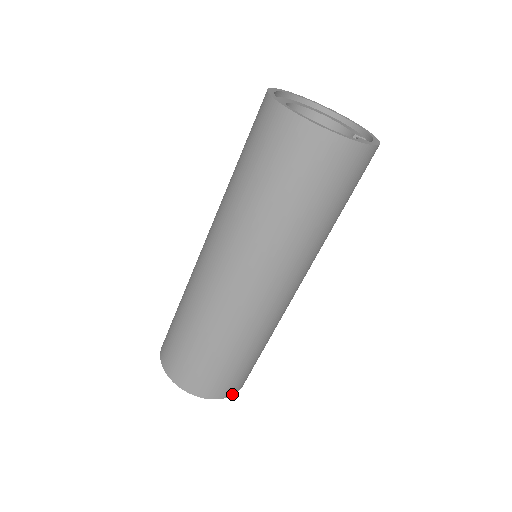
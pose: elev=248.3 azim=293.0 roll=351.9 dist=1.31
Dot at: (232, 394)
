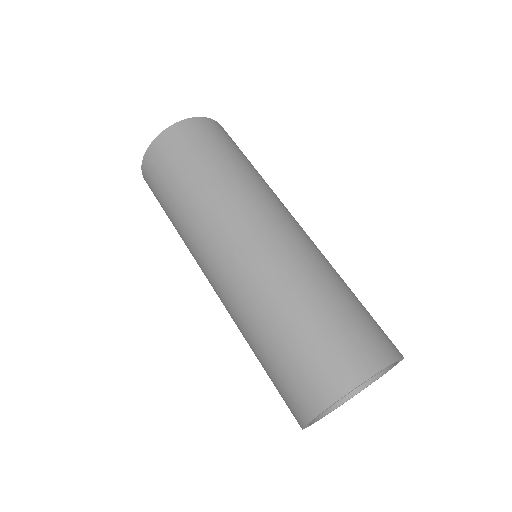
Dot at: (397, 357)
